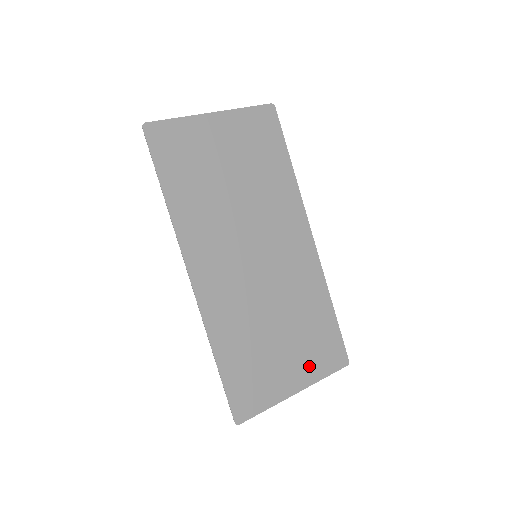
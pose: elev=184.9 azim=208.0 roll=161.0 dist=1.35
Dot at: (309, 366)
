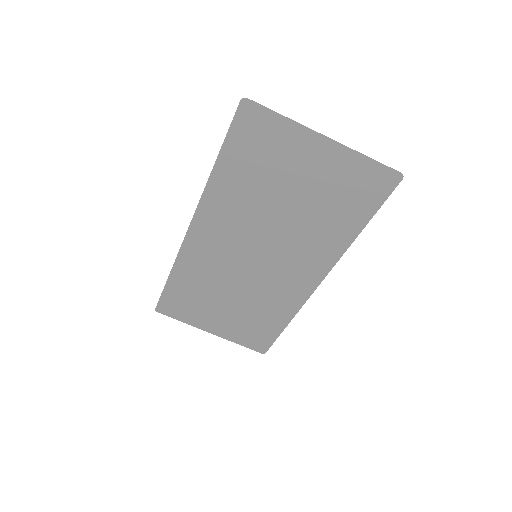
Dot at: (233, 331)
